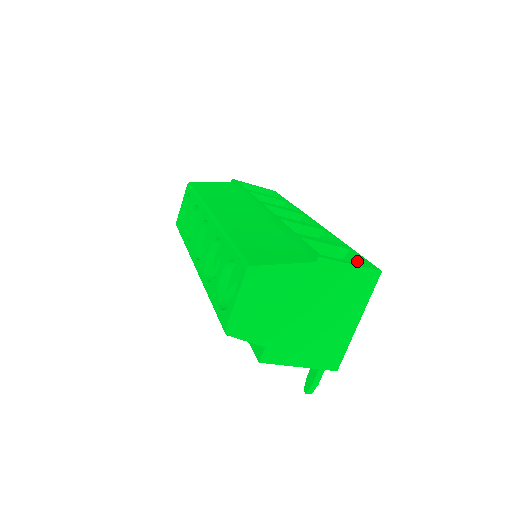
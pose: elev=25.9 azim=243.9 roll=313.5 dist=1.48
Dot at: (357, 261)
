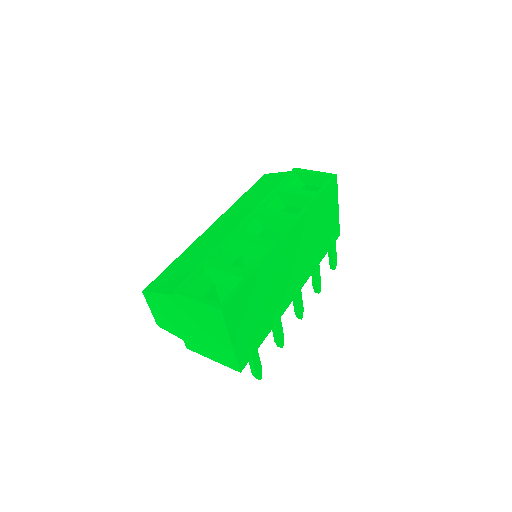
Dot at: (230, 293)
